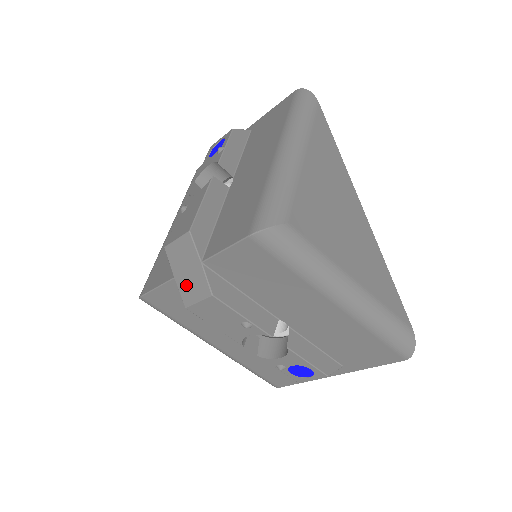
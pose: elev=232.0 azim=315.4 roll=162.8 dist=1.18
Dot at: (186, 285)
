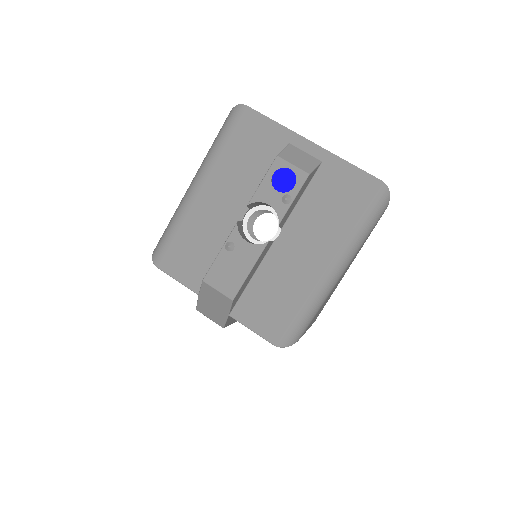
Dot at: (206, 307)
